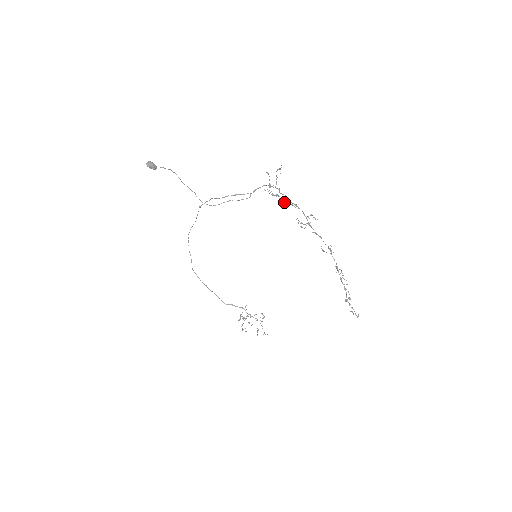
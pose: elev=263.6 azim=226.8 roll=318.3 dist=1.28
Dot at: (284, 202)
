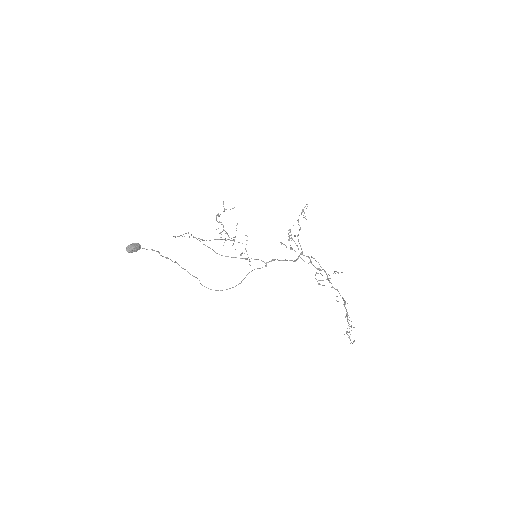
Dot at: occluded
